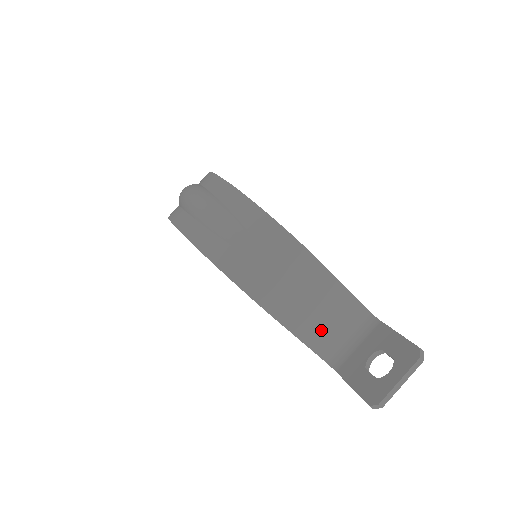
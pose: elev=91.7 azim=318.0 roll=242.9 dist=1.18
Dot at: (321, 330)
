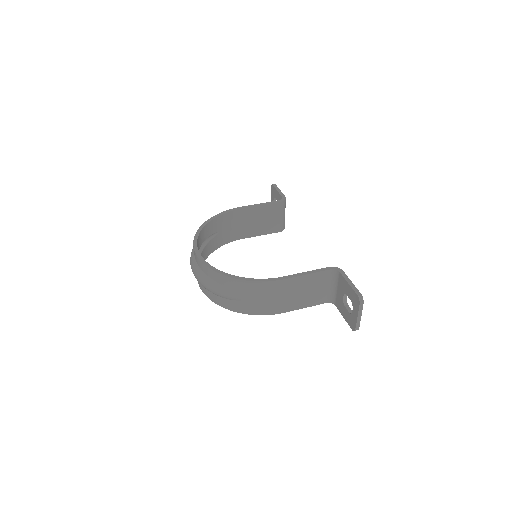
Dot at: (310, 297)
